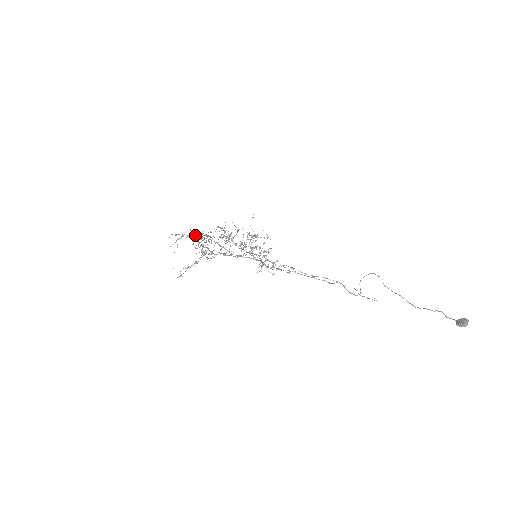
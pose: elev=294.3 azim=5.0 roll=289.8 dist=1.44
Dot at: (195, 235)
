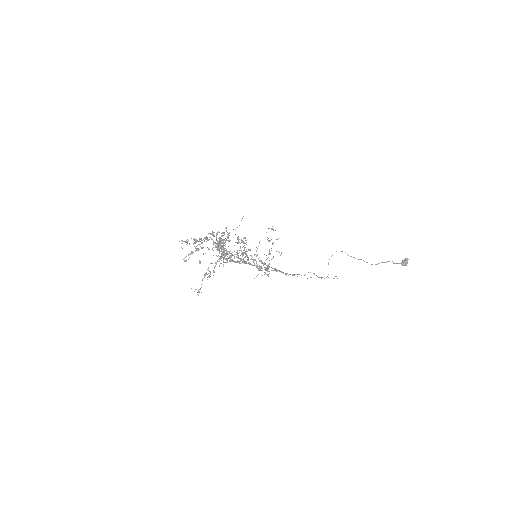
Dot at: (209, 237)
